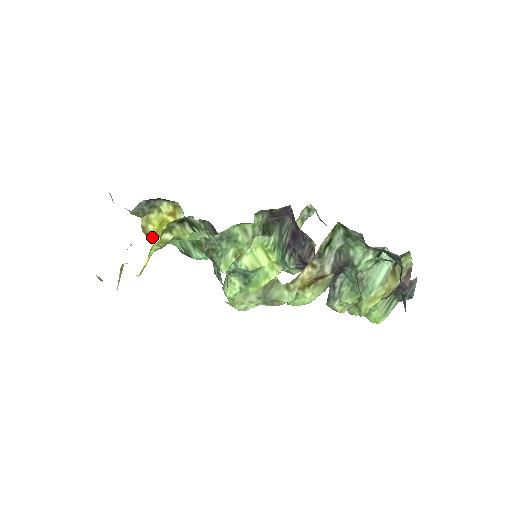
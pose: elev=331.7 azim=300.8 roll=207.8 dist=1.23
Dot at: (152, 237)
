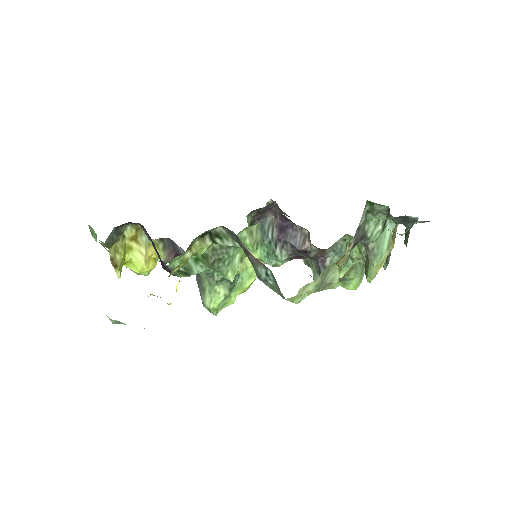
Dot at: (119, 268)
